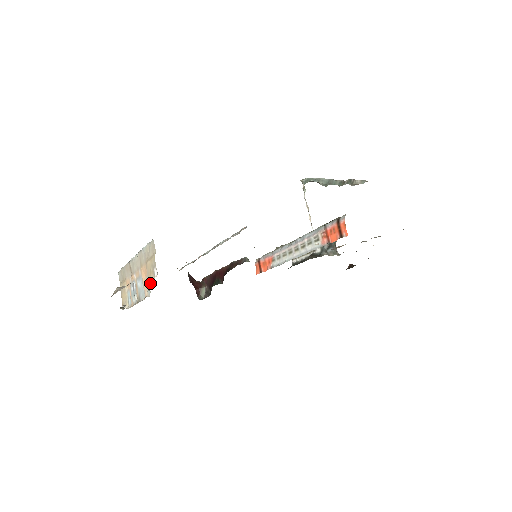
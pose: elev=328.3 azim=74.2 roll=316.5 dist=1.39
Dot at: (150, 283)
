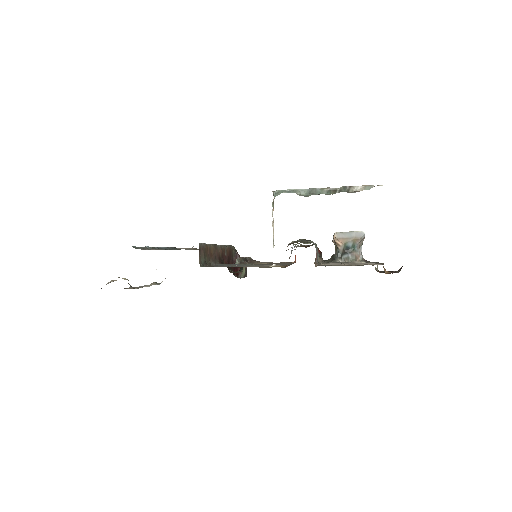
Dot at: occluded
